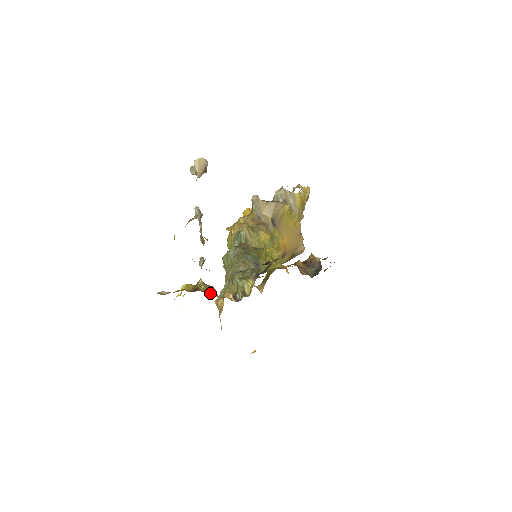
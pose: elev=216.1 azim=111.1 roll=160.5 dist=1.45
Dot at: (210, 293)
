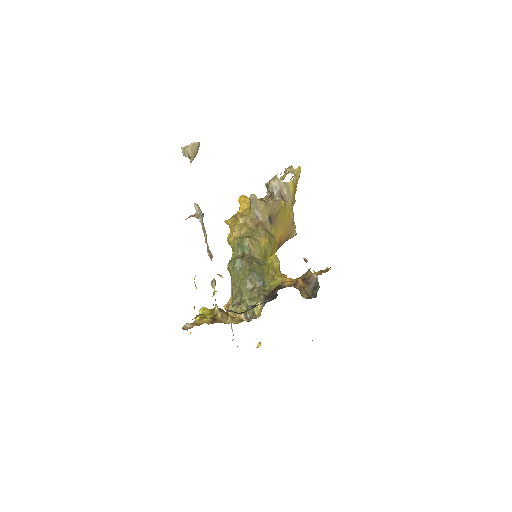
Dot at: (226, 321)
